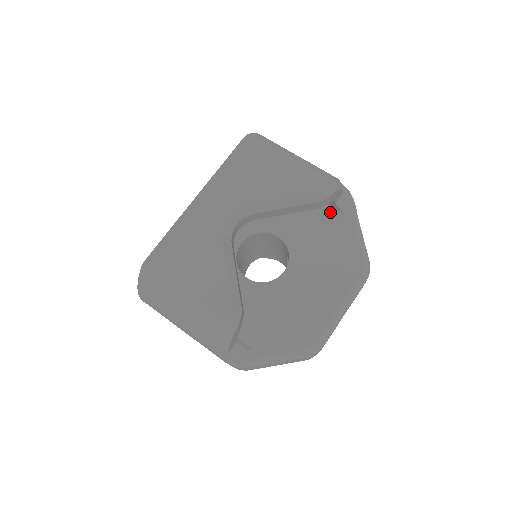
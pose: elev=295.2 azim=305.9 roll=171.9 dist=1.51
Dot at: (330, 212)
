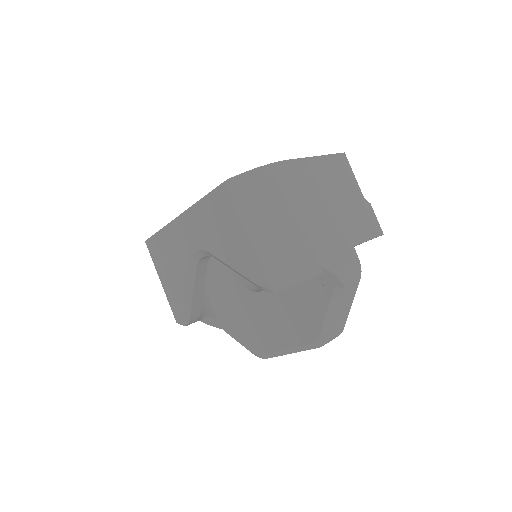
Dot at: occluded
